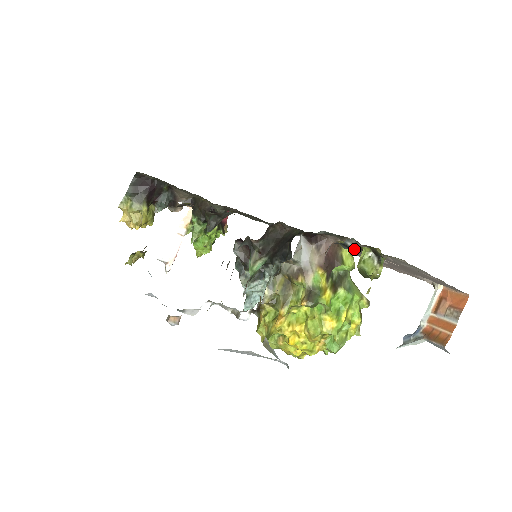
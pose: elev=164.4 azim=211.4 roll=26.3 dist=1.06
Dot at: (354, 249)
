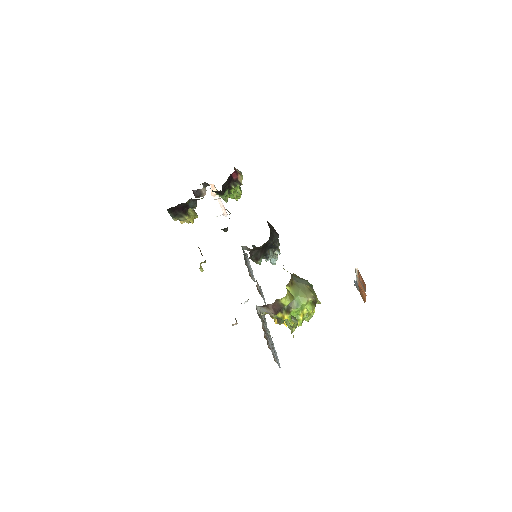
Dot at: occluded
